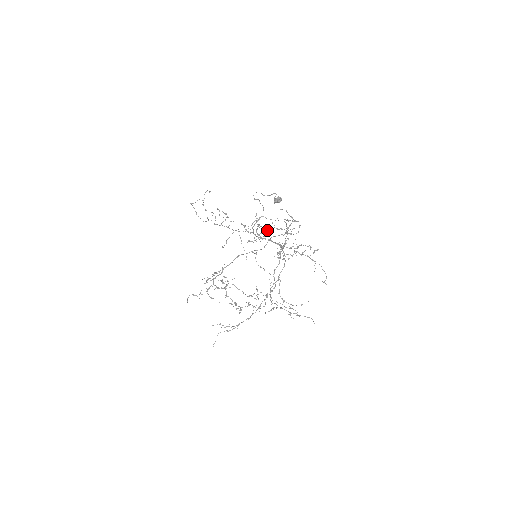
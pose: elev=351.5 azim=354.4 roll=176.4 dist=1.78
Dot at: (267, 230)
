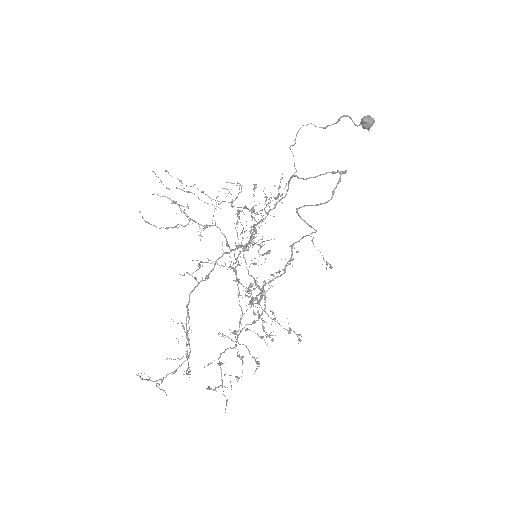
Dot at: (251, 211)
